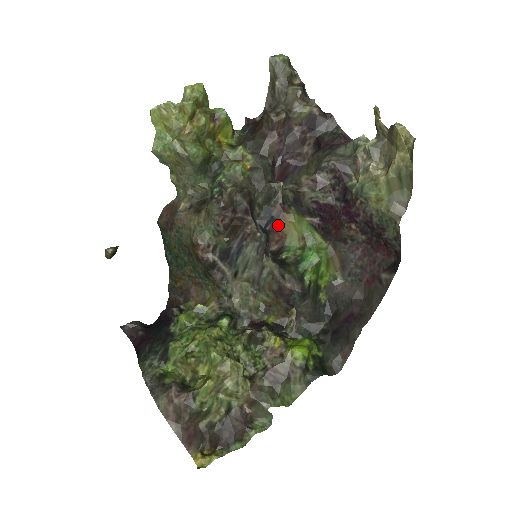
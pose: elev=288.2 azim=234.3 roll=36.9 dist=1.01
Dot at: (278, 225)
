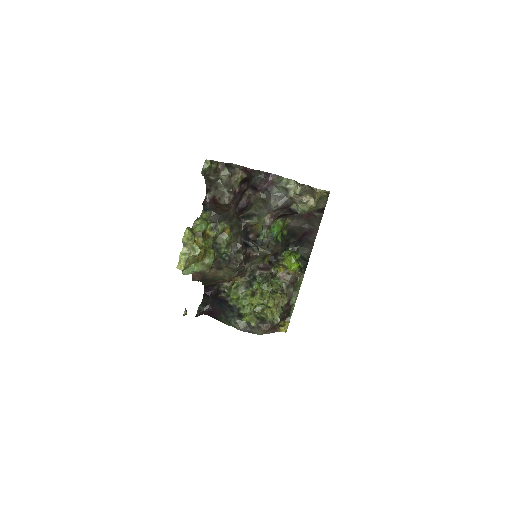
Dot at: (252, 231)
